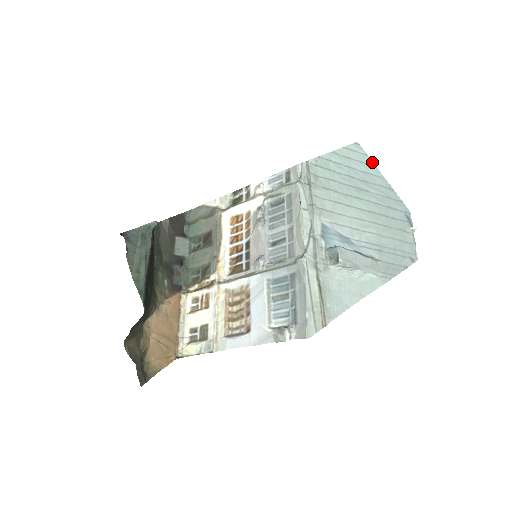
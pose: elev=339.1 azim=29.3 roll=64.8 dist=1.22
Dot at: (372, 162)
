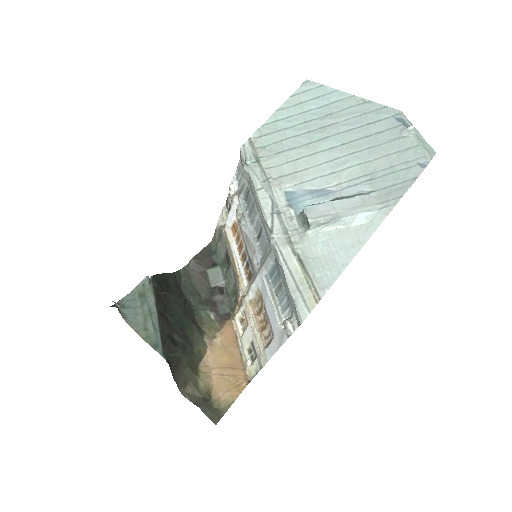
Dot at: (331, 89)
